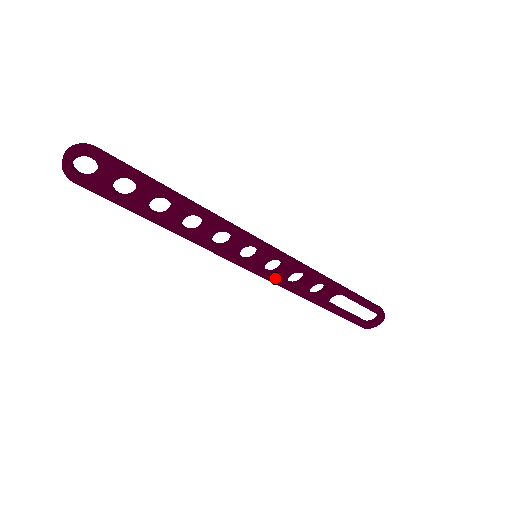
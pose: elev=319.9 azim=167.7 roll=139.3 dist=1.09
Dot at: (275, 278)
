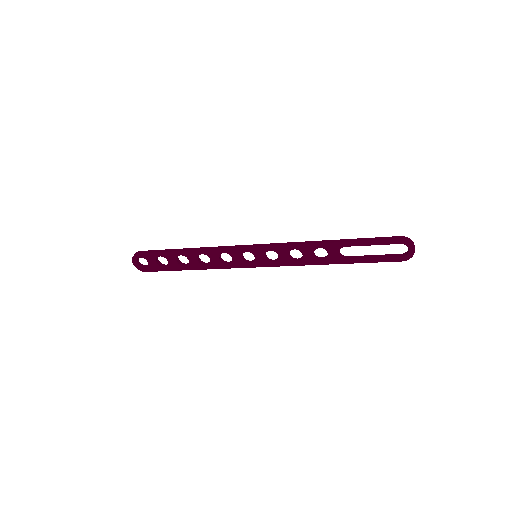
Dot at: (281, 263)
